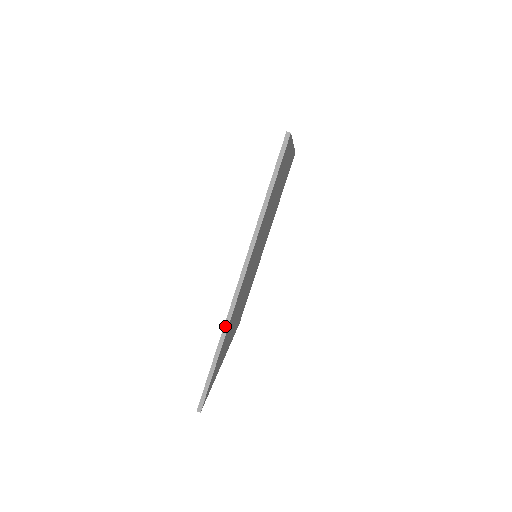
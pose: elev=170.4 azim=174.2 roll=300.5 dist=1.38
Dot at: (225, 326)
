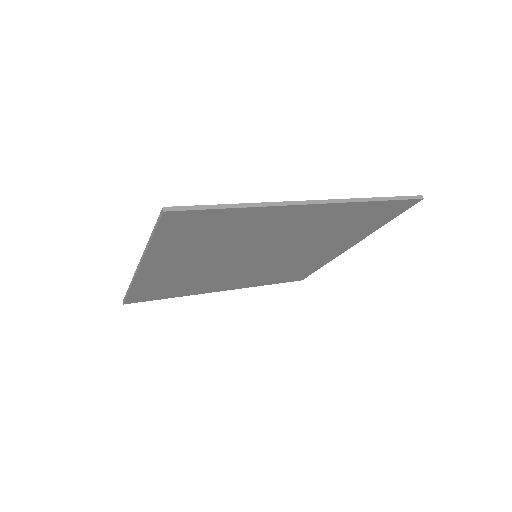
Dot at: (132, 281)
